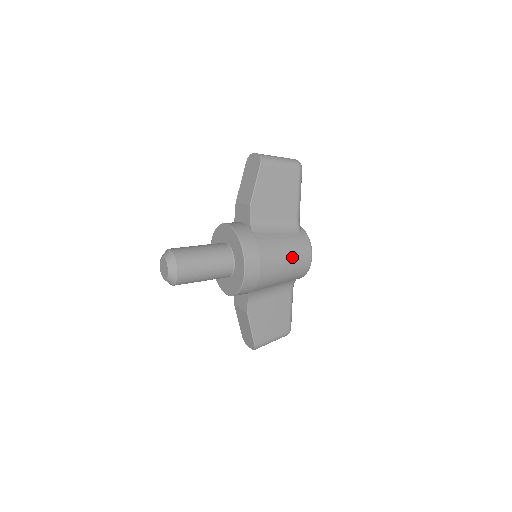
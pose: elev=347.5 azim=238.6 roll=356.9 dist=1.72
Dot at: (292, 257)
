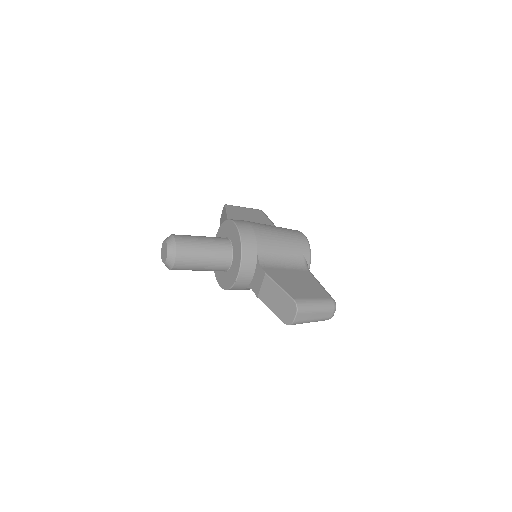
Dot at: (281, 229)
